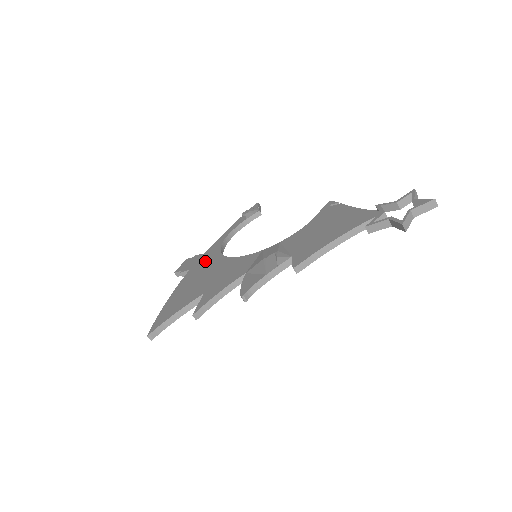
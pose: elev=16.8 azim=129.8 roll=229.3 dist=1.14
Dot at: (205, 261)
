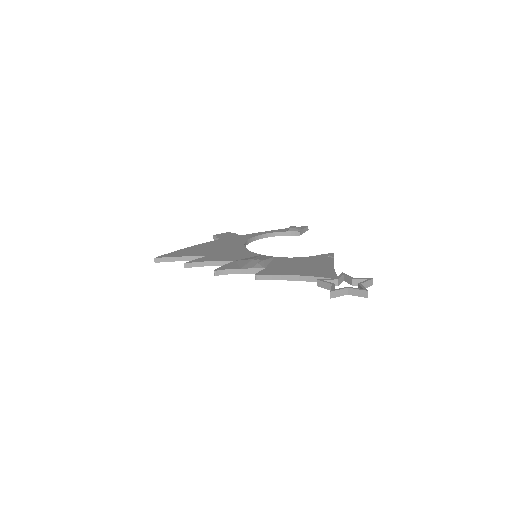
Dot at: (233, 240)
